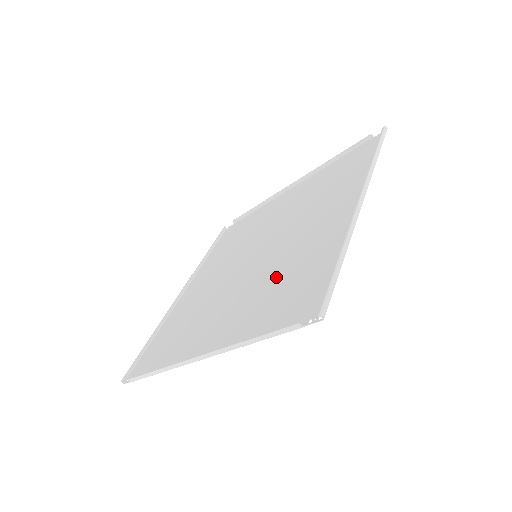
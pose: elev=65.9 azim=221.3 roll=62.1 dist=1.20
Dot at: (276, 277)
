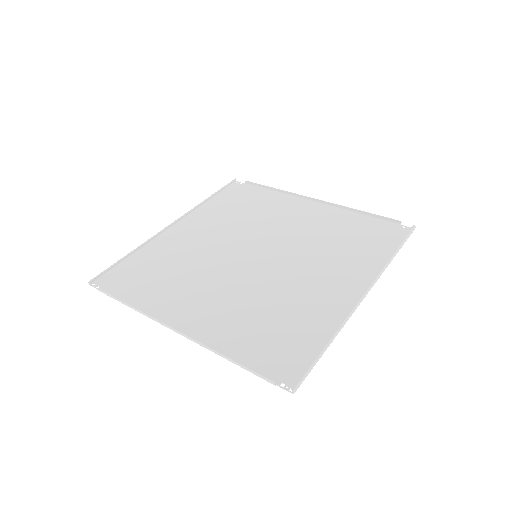
Dot at: (268, 305)
